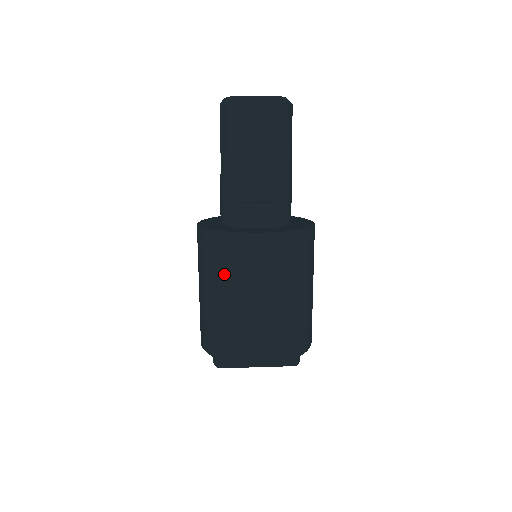
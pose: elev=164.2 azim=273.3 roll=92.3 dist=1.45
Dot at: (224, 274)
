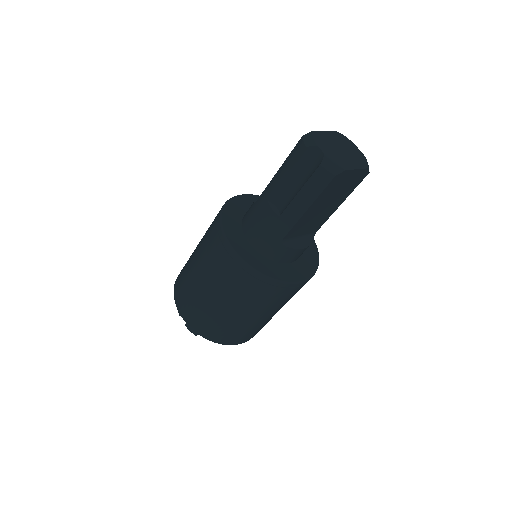
Dot at: (257, 303)
